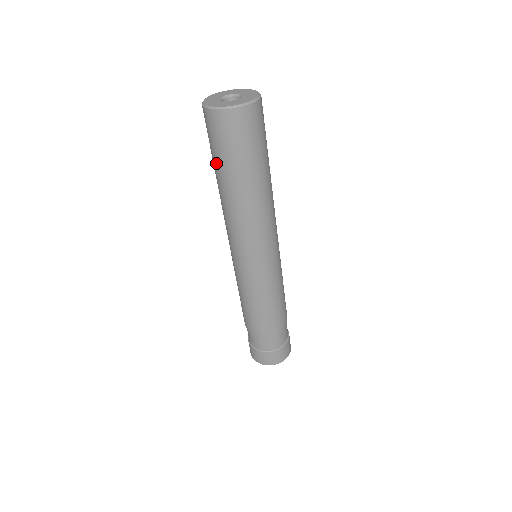
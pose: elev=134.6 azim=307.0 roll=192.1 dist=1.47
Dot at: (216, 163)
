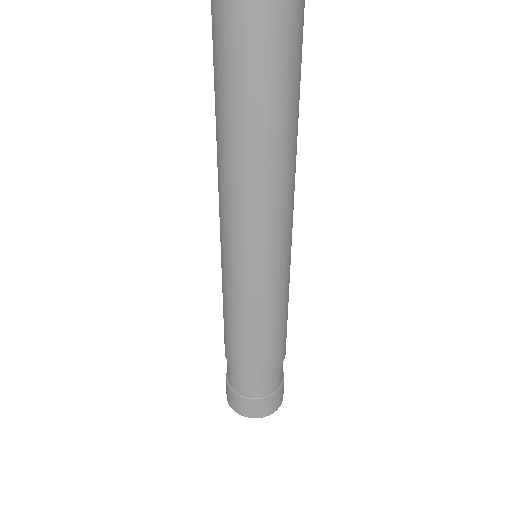
Dot at: (214, 89)
